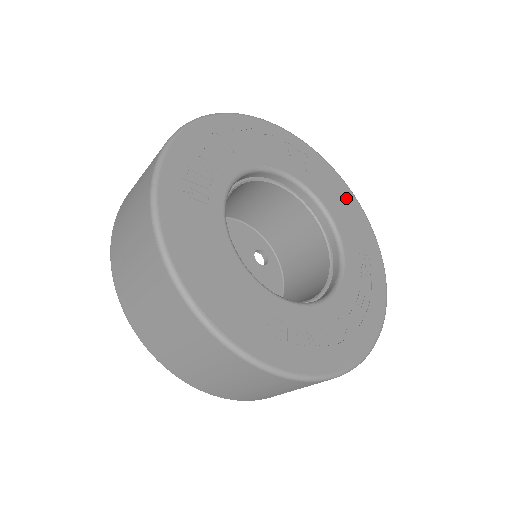
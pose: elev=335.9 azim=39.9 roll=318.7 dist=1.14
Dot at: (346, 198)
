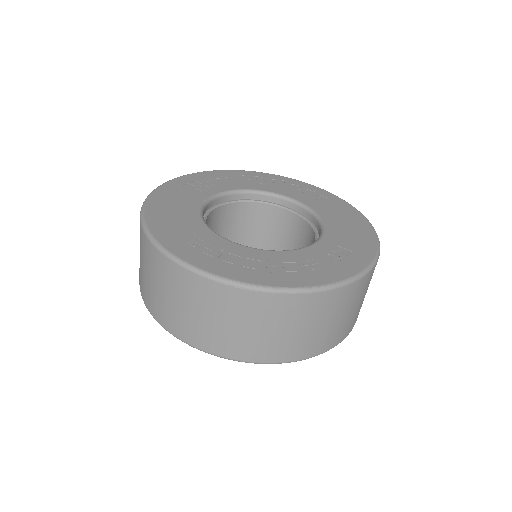
Dot at: (357, 223)
